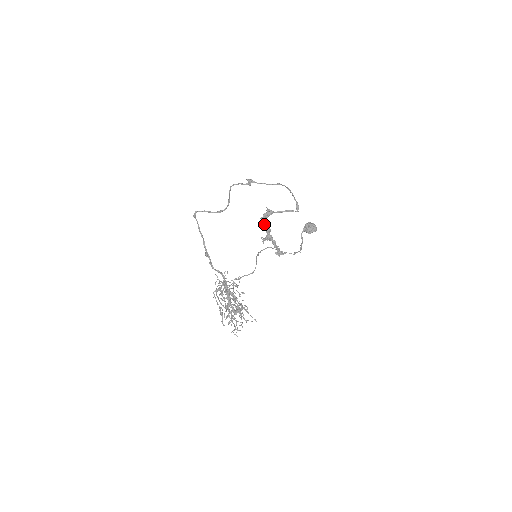
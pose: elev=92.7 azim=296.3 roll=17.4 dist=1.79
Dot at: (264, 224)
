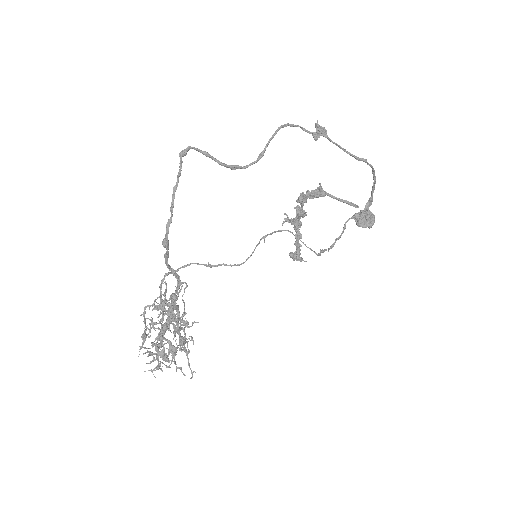
Dot at: (301, 202)
